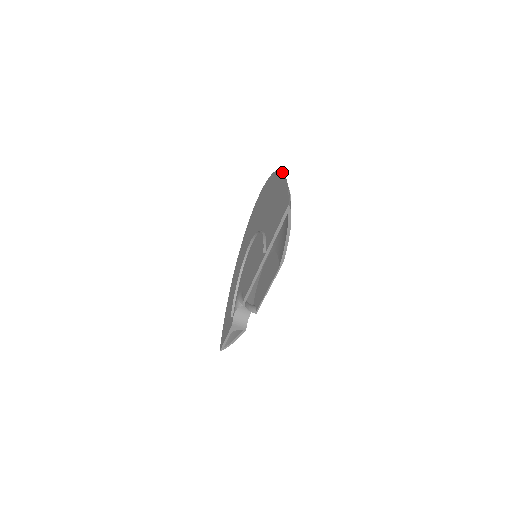
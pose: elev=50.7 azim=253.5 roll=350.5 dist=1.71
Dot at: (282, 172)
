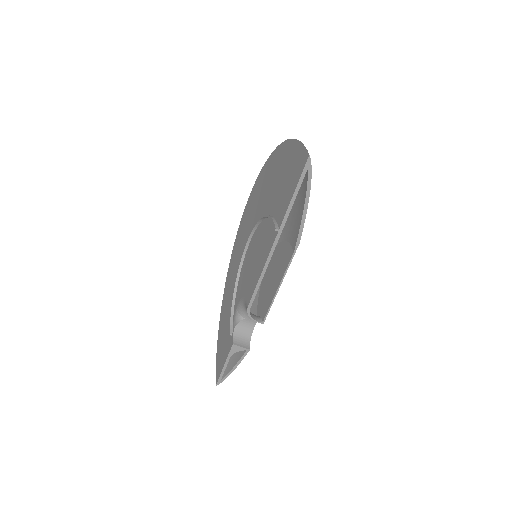
Dot at: (287, 140)
